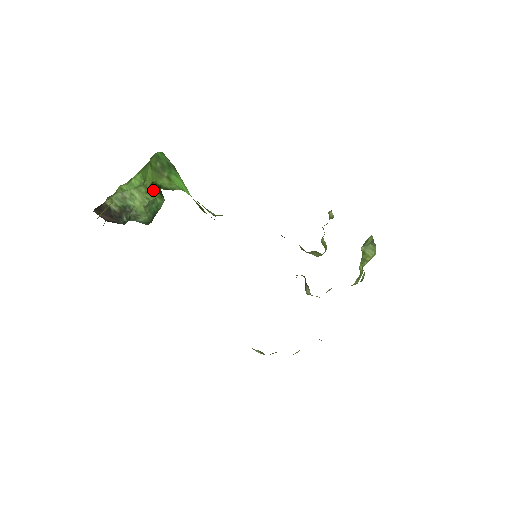
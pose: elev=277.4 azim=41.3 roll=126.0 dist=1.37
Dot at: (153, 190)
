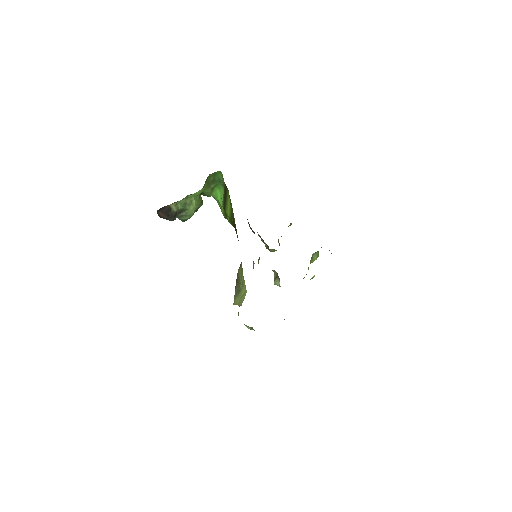
Dot at: (201, 197)
